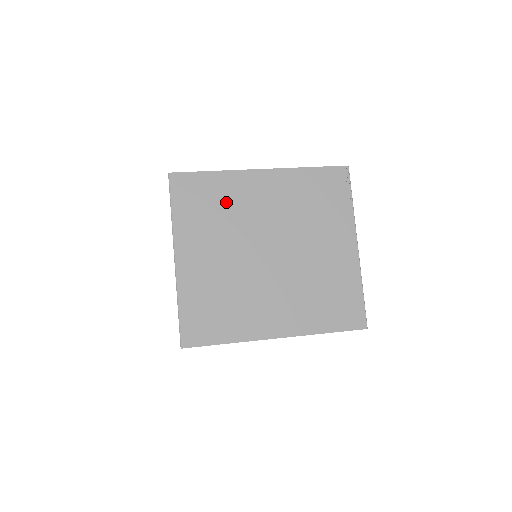
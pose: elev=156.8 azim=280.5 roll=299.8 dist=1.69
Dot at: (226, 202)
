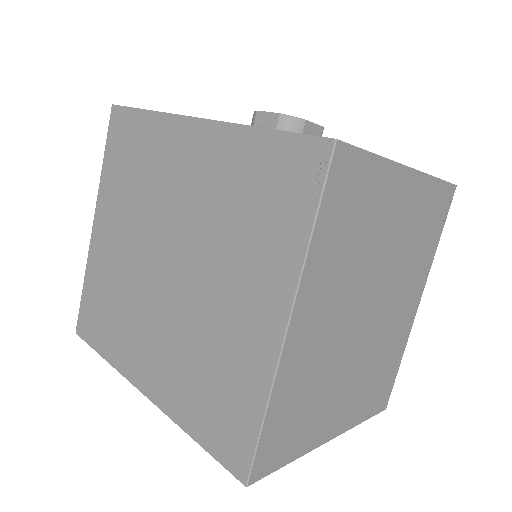
Dot at: (147, 164)
